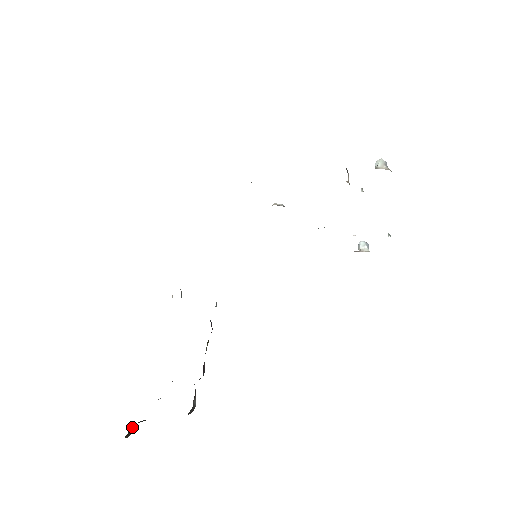
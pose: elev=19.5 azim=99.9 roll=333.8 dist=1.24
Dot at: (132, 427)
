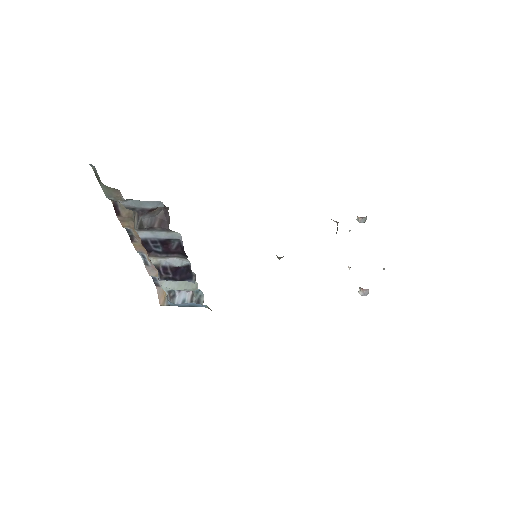
Dot at: occluded
